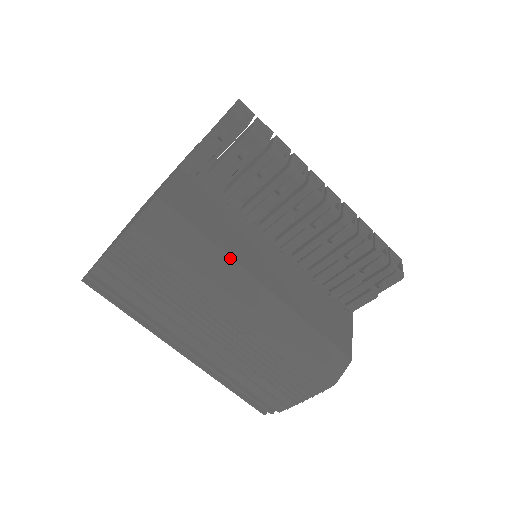
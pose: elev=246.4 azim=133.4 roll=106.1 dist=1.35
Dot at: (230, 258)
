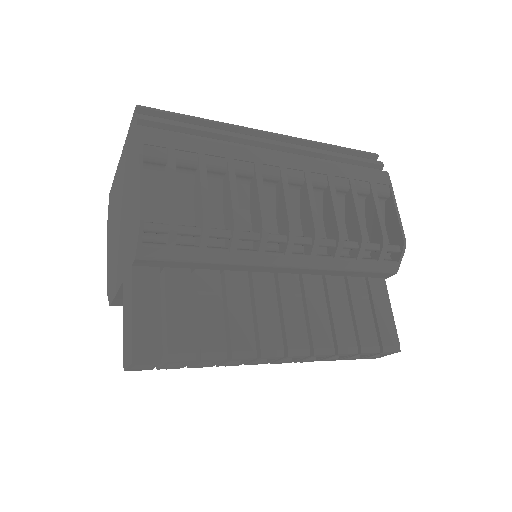
Dot at: occluded
